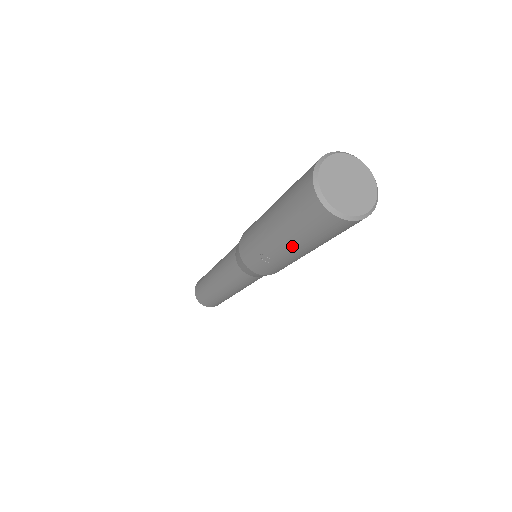
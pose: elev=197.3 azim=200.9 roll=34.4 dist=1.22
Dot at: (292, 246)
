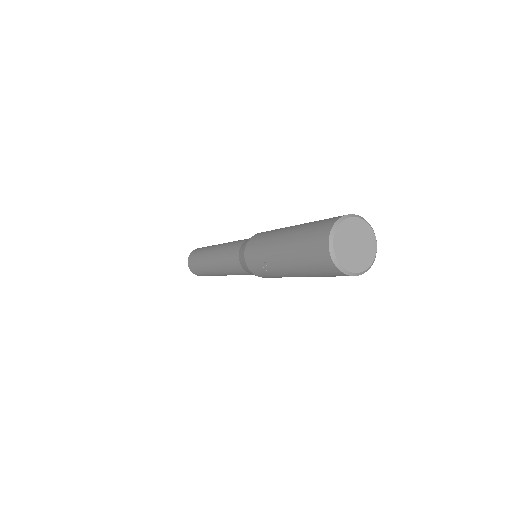
Dot at: (292, 270)
